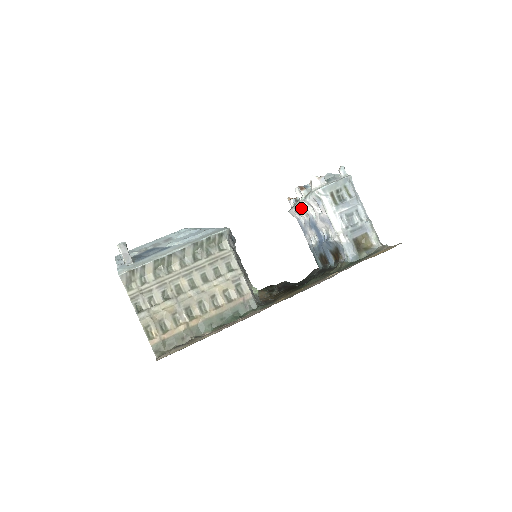
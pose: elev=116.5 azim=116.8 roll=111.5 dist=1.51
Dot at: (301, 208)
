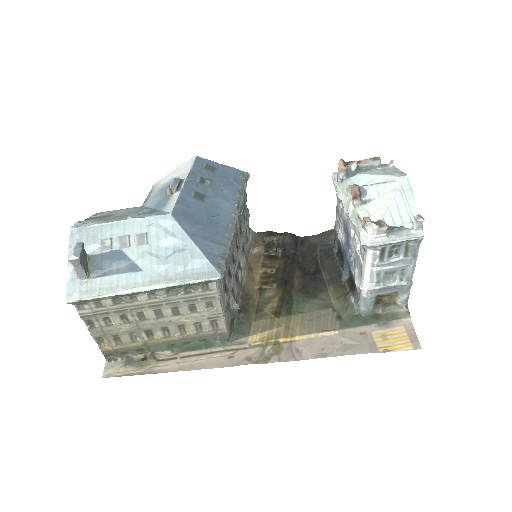
Dot at: occluded
